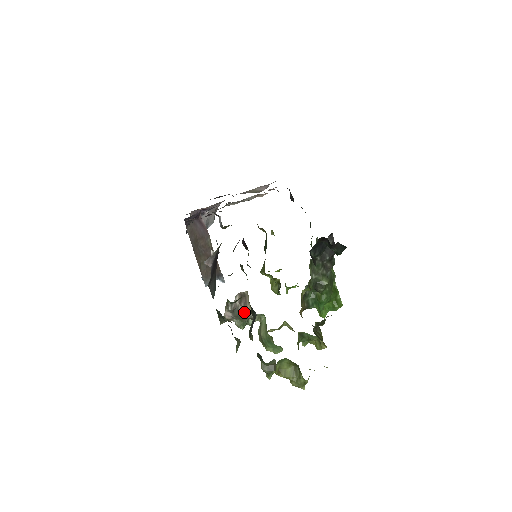
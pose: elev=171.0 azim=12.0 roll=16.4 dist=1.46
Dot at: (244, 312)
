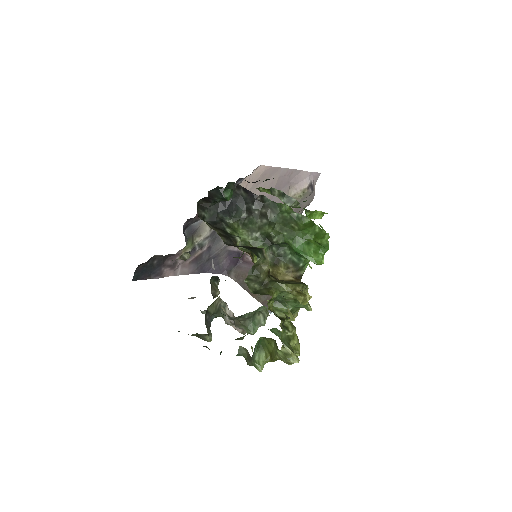
Dot at: (235, 317)
